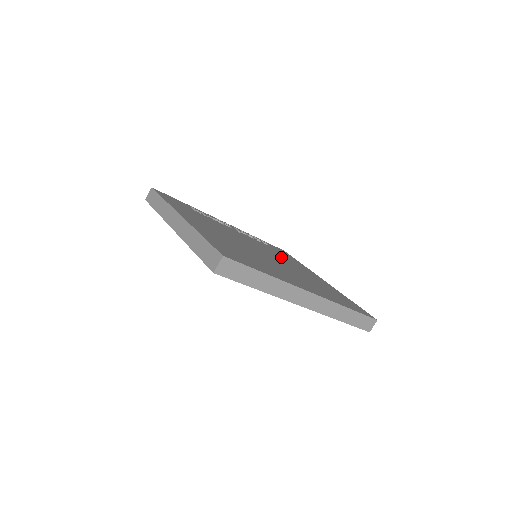
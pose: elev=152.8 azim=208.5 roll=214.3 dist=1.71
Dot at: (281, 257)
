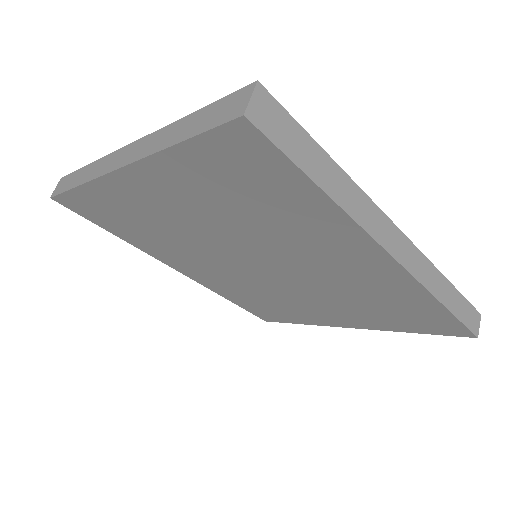
Dot at: occluded
